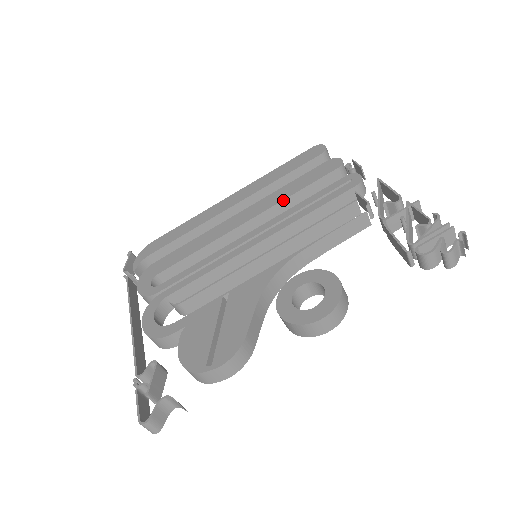
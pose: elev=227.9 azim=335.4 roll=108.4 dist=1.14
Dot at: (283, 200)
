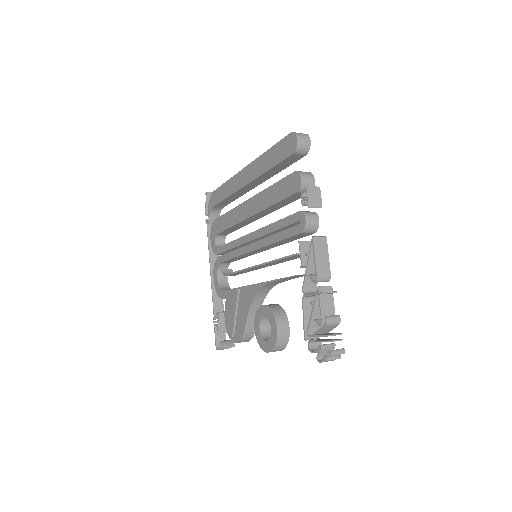
Dot at: (267, 208)
